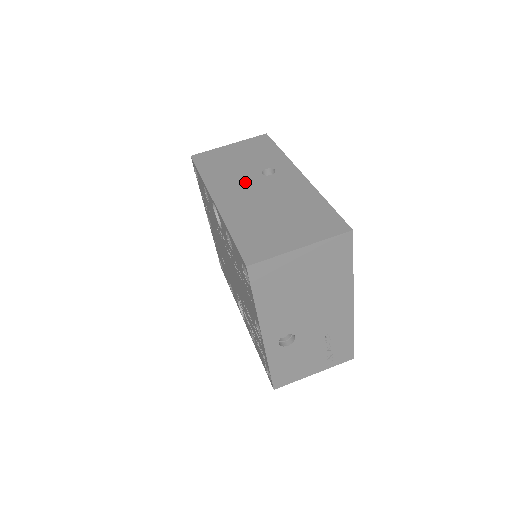
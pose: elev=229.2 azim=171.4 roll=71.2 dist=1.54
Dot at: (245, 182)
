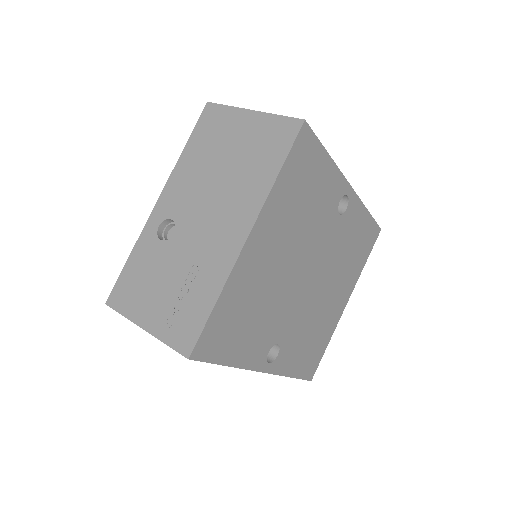
Dot at: occluded
